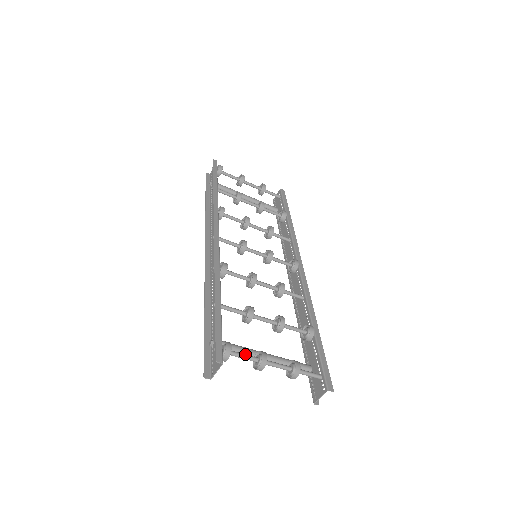
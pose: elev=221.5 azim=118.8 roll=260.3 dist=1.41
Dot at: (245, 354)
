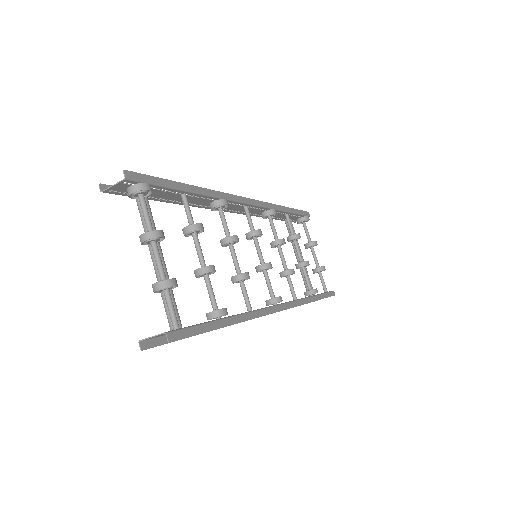
Dot at: occluded
